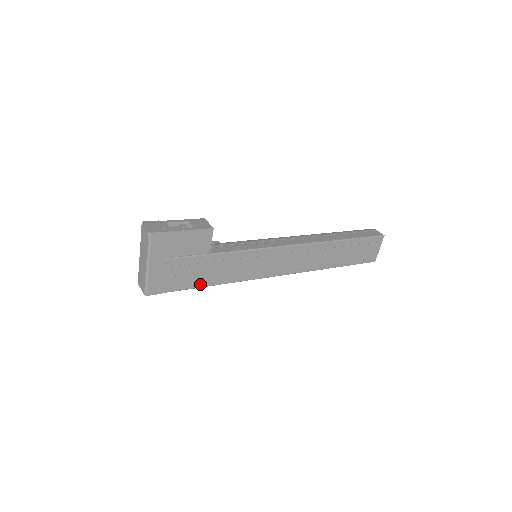
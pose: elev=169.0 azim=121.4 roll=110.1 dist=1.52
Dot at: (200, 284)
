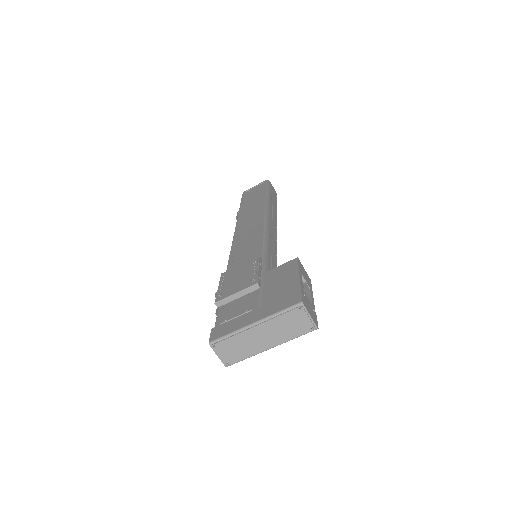
Dot at: occluded
